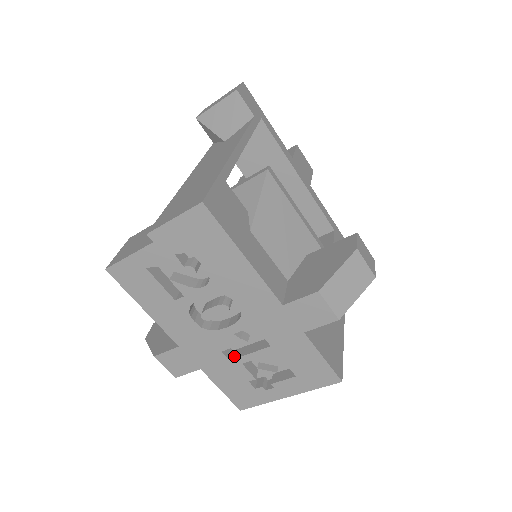
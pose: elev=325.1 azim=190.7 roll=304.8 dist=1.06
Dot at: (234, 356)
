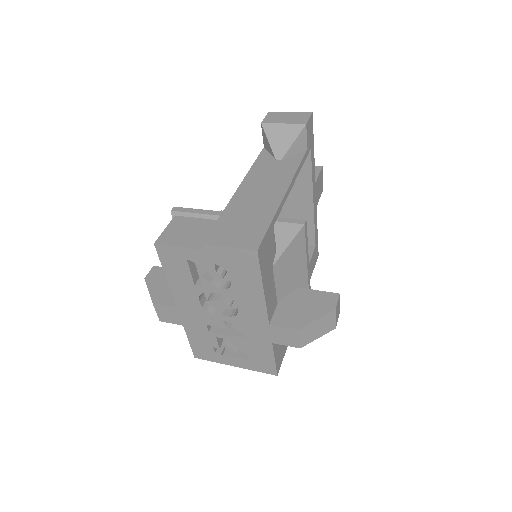
Dot at: (213, 330)
